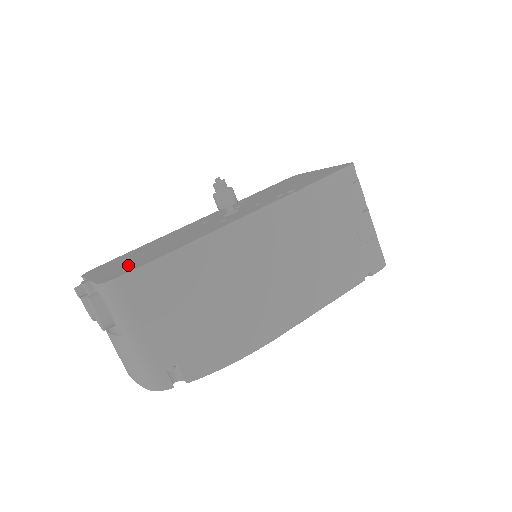
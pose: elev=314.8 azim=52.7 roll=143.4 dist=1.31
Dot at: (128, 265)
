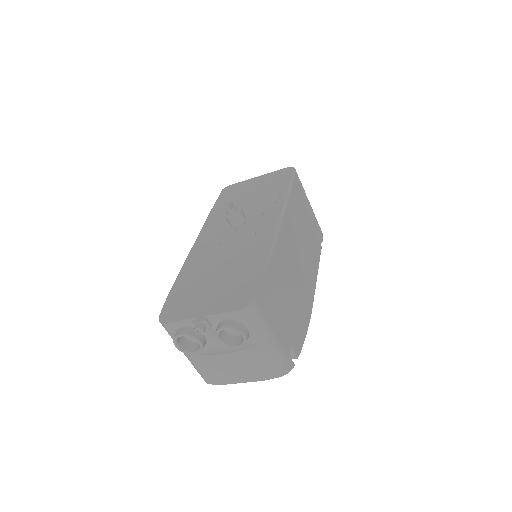
Dot at: (230, 290)
